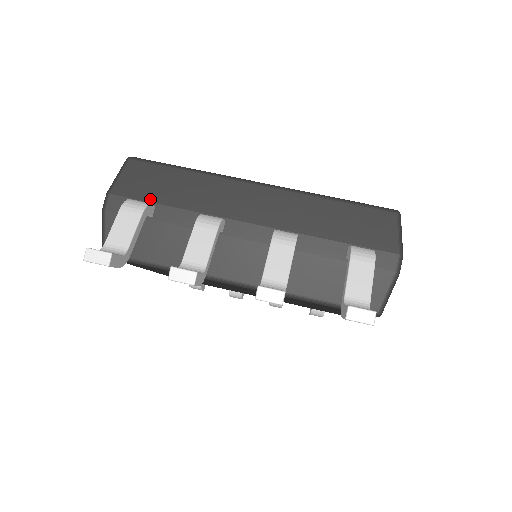
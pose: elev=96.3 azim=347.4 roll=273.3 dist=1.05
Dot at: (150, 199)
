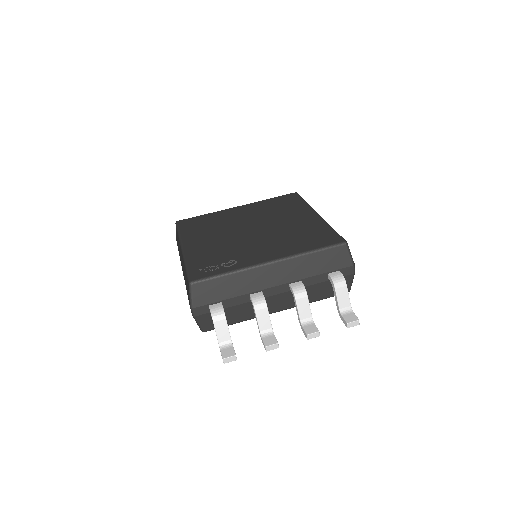
Dot at: (217, 300)
